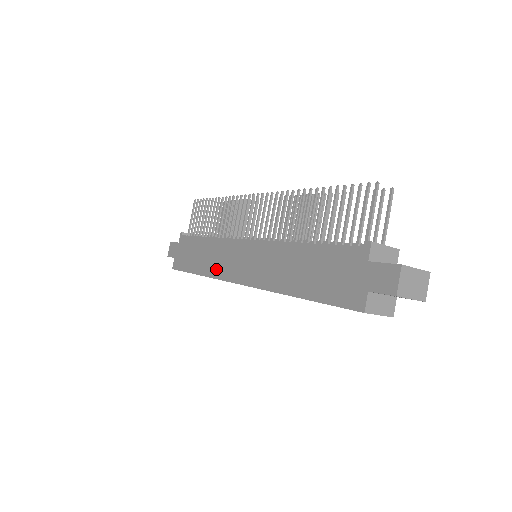
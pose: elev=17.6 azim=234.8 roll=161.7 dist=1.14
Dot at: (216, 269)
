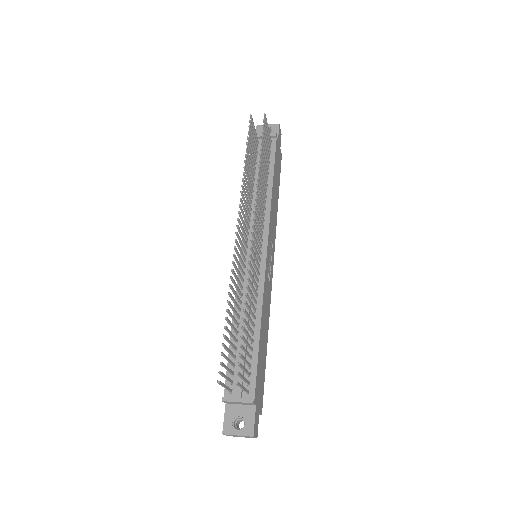
Dot at: occluded
